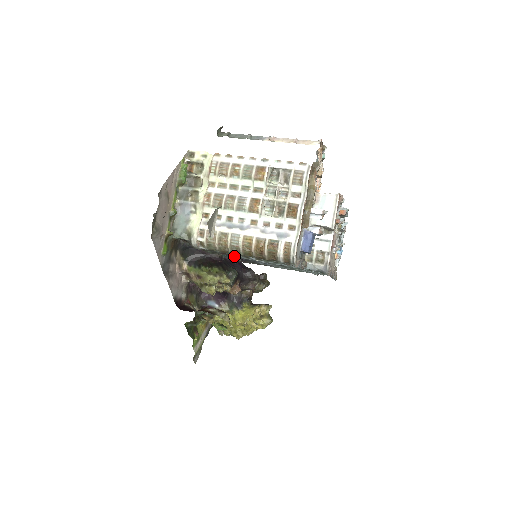
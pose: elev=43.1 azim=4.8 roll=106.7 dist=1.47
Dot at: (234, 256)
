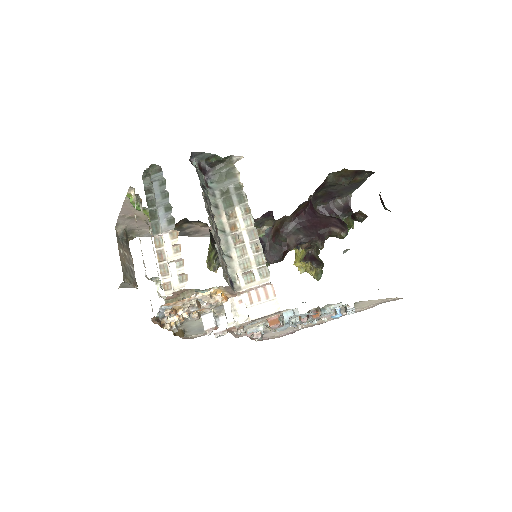
Dot at: occluded
